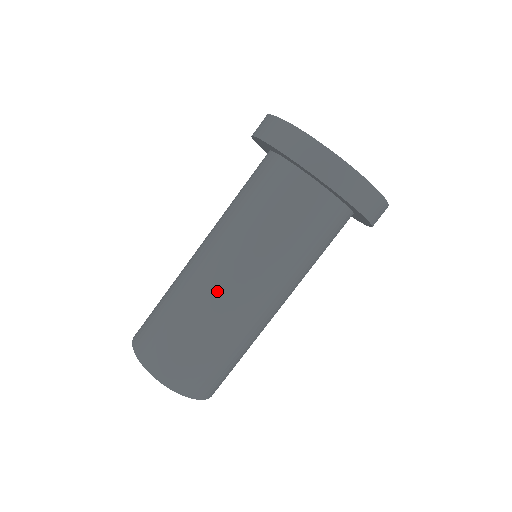
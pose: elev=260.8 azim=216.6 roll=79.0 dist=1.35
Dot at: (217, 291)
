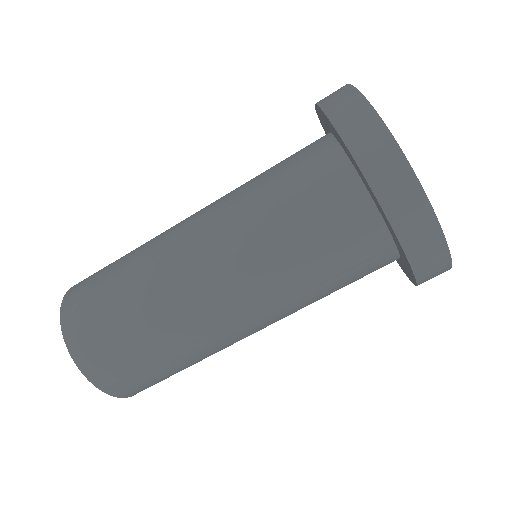
Dot at: (174, 252)
